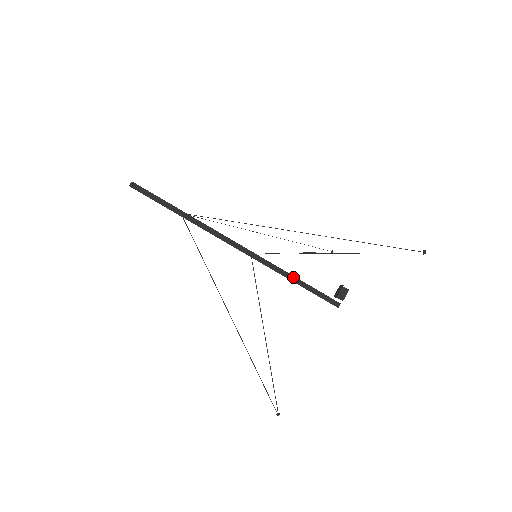
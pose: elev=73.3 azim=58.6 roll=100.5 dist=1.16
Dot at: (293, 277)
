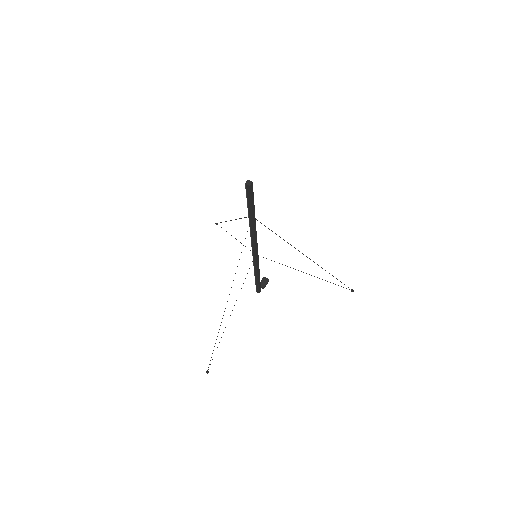
Dot at: (259, 273)
